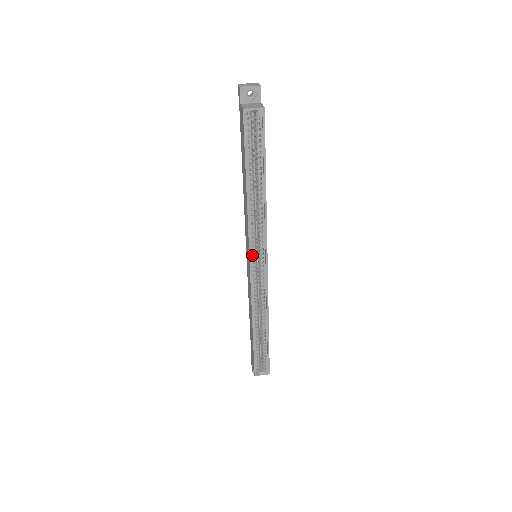
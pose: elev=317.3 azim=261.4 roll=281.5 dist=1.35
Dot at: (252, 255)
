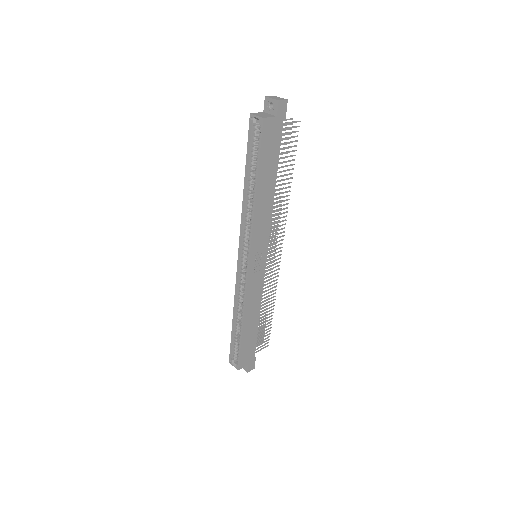
Dot at: (242, 248)
